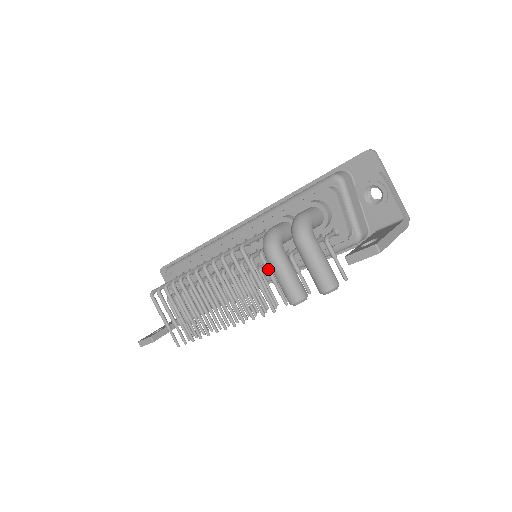
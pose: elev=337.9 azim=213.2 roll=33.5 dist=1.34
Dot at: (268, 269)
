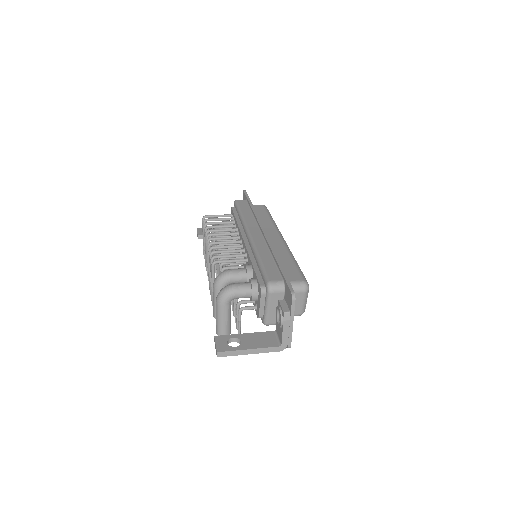
Dot at: occluded
